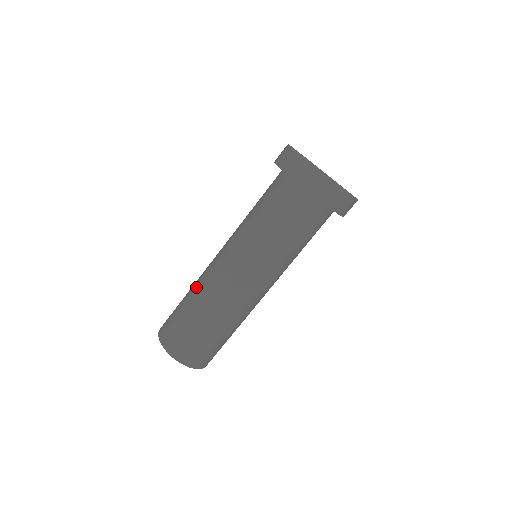
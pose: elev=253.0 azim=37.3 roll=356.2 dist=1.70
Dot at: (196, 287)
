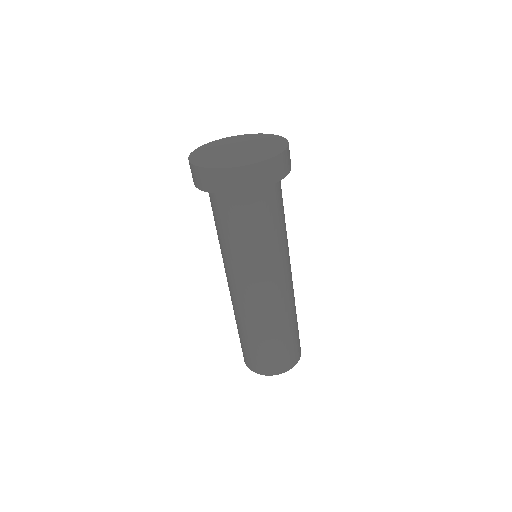
Dot at: occluded
